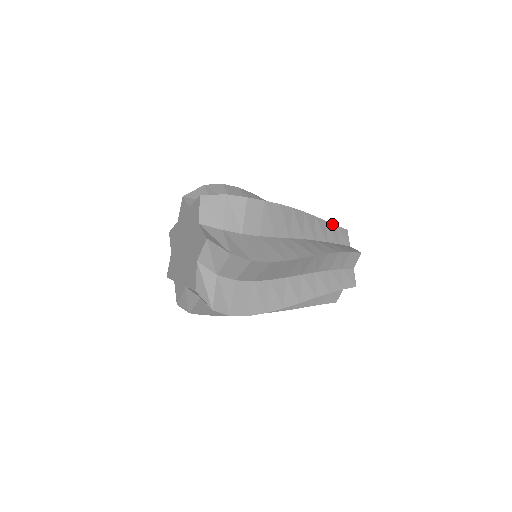
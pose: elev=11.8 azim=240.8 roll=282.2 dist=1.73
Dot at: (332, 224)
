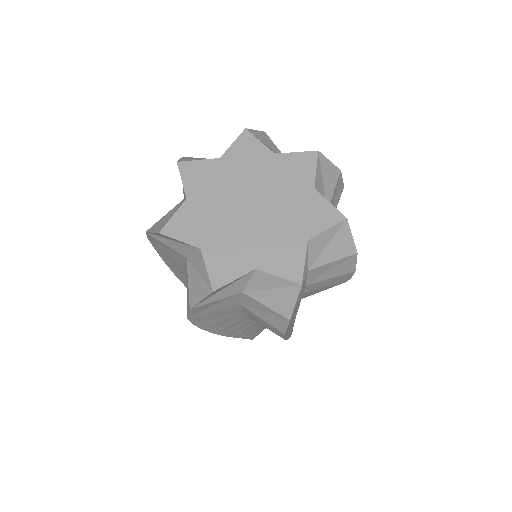
Dot at: occluded
